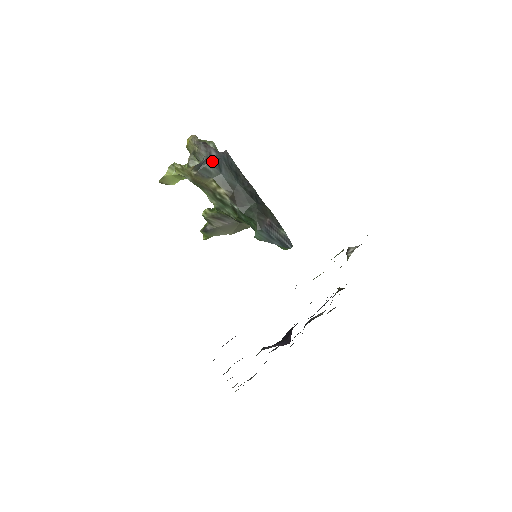
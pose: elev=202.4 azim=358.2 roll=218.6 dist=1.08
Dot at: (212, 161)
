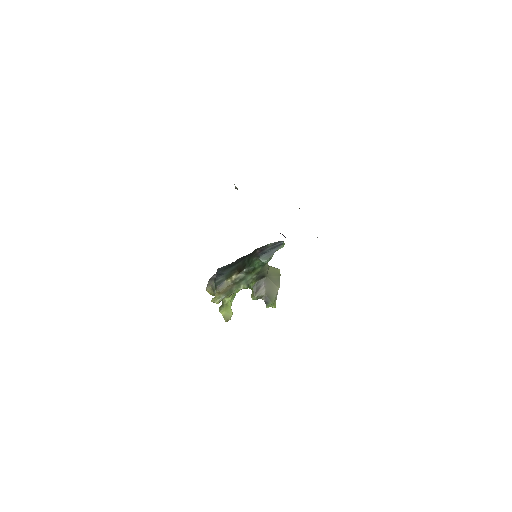
Dot at: (216, 278)
